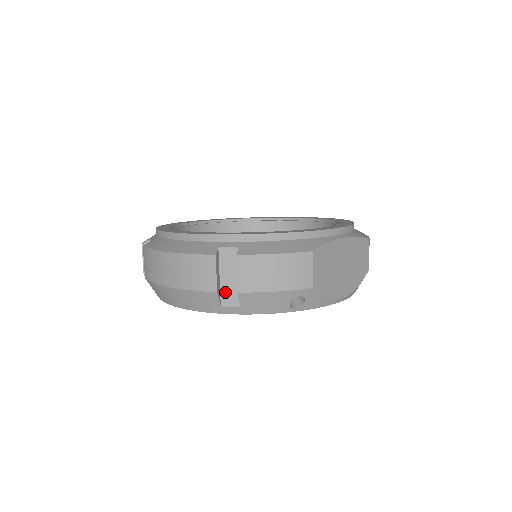
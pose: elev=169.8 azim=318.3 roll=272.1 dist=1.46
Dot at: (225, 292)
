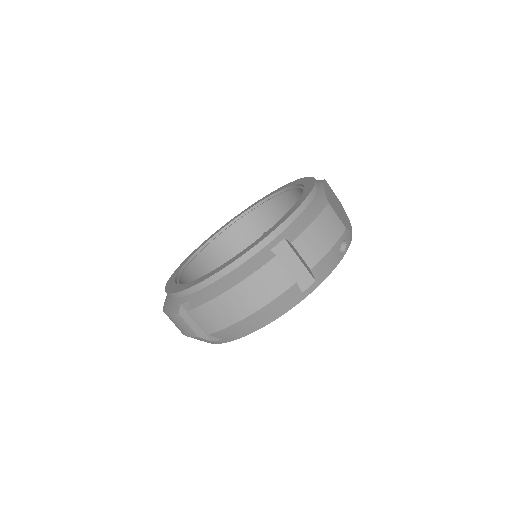
Dot at: (298, 279)
